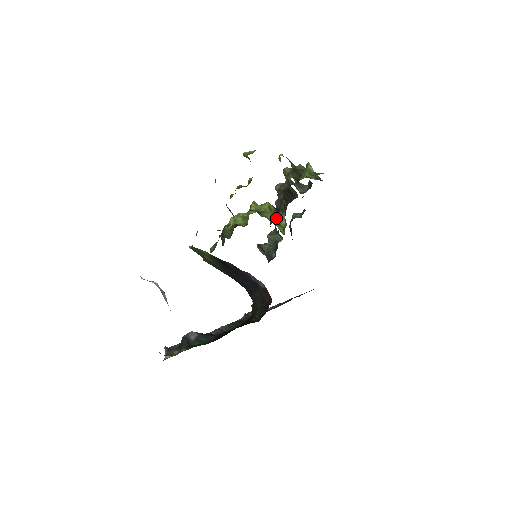
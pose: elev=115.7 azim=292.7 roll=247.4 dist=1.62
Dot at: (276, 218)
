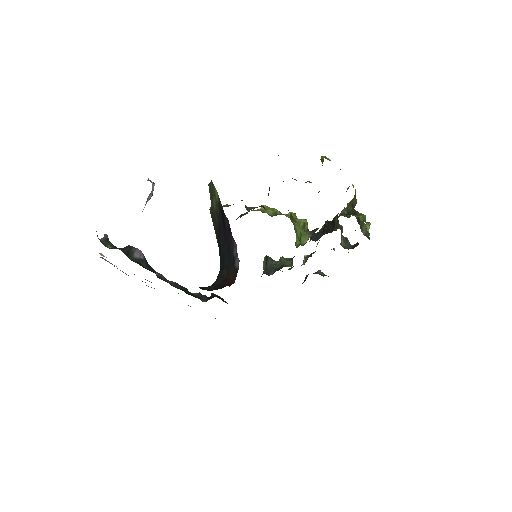
Dot at: (302, 233)
